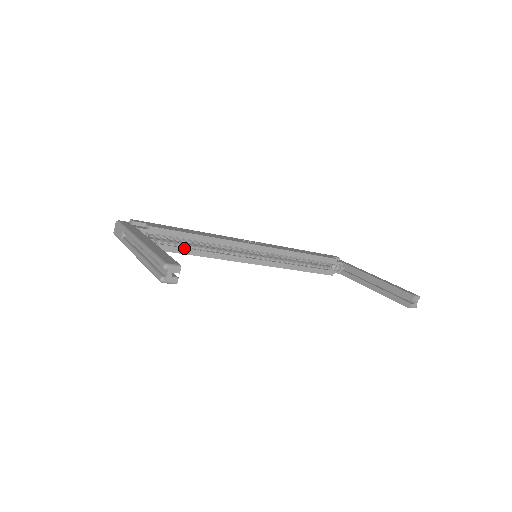
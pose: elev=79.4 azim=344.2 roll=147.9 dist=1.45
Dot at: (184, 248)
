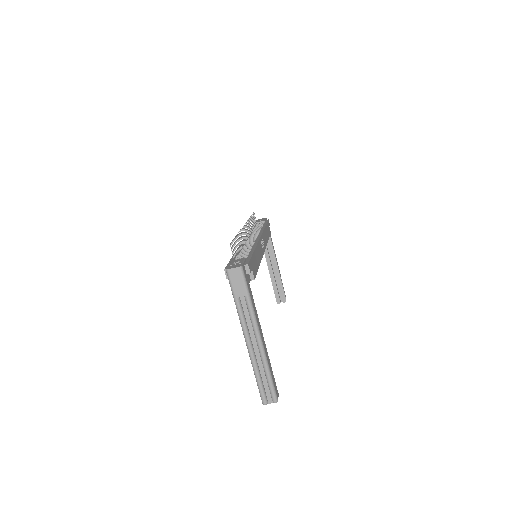
Dot at: occluded
